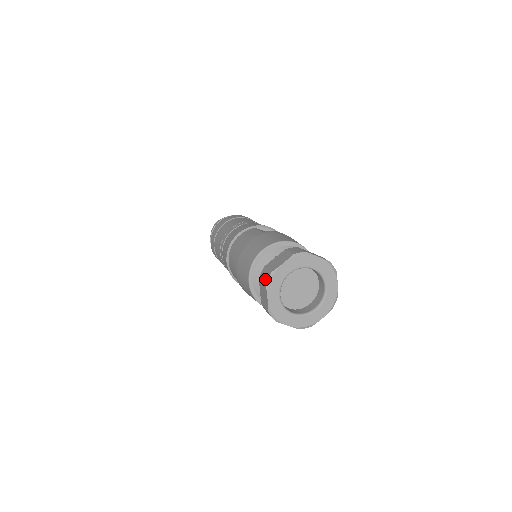
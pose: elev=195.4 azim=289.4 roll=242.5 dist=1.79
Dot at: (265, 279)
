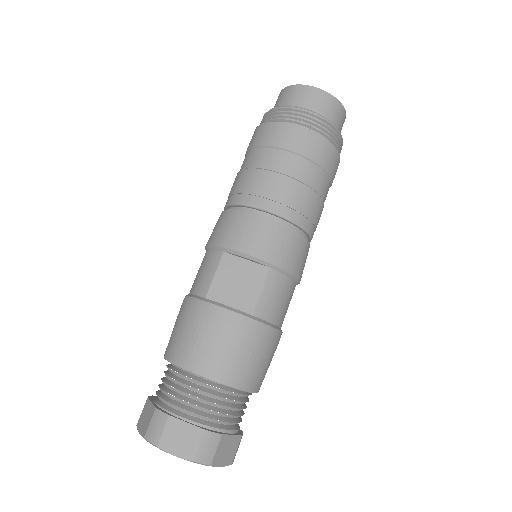
Dot at: occluded
